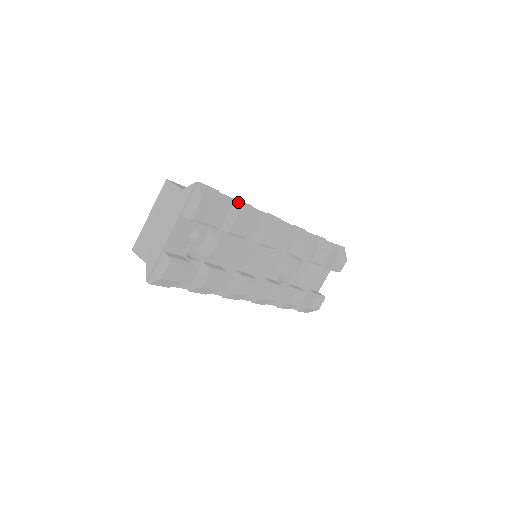
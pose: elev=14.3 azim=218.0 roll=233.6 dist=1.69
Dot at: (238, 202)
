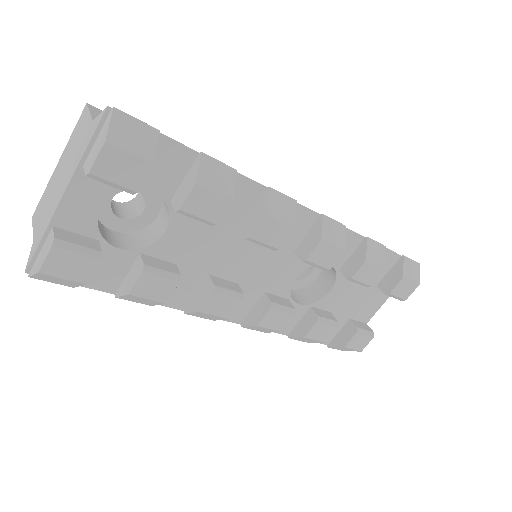
Dot at: (203, 158)
